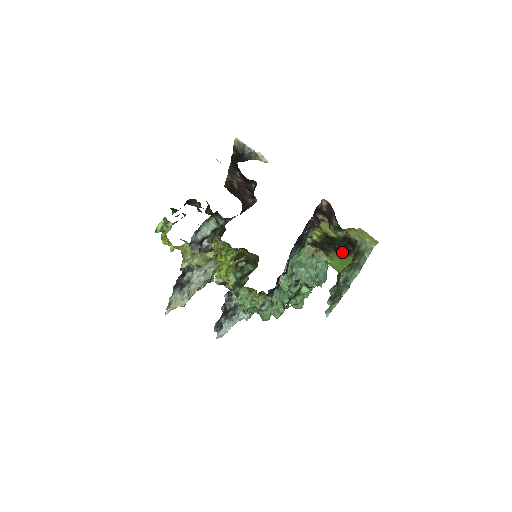
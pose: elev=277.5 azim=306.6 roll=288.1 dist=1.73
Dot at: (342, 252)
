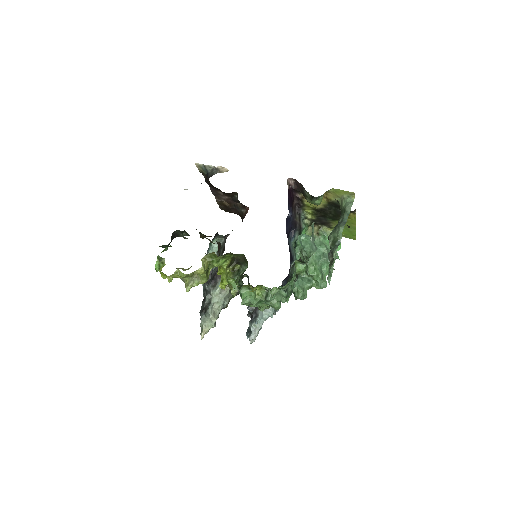
Dot at: (338, 218)
